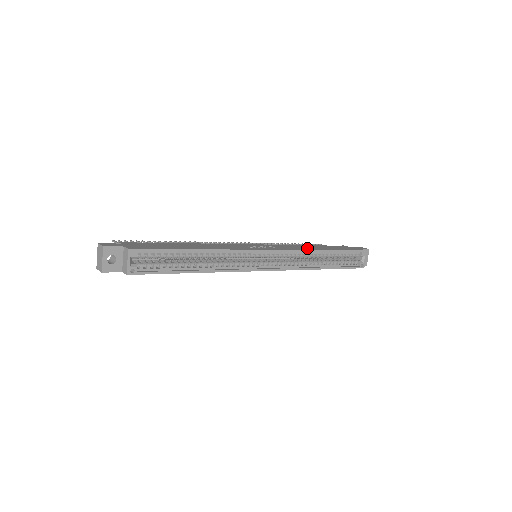
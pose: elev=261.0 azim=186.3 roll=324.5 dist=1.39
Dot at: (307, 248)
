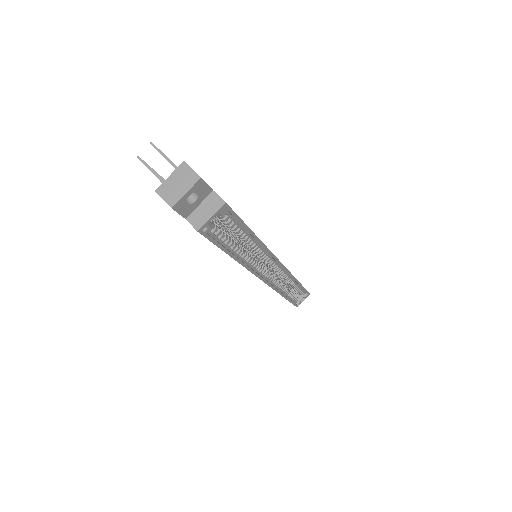
Dot at: occluded
